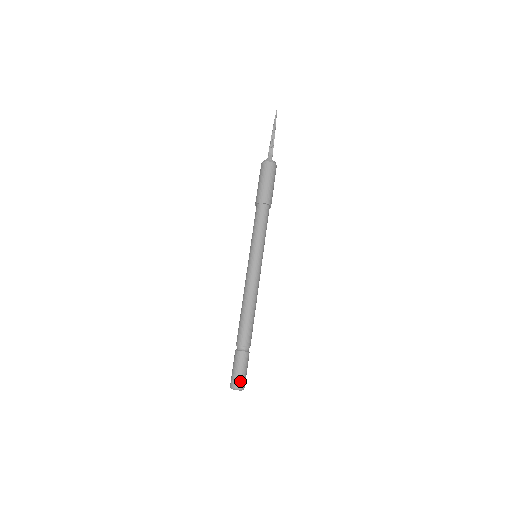
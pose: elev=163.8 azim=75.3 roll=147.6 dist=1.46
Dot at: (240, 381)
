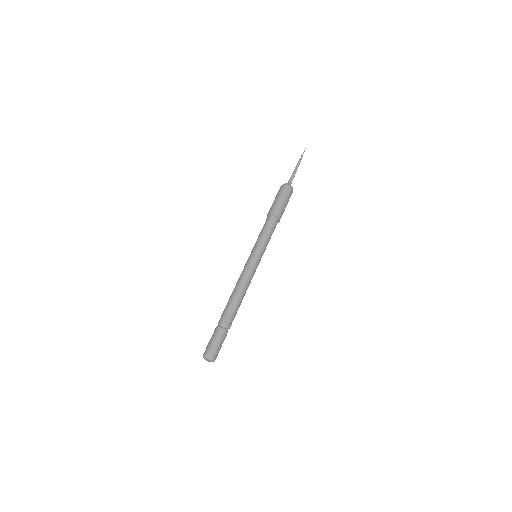
Dot at: (212, 352)
